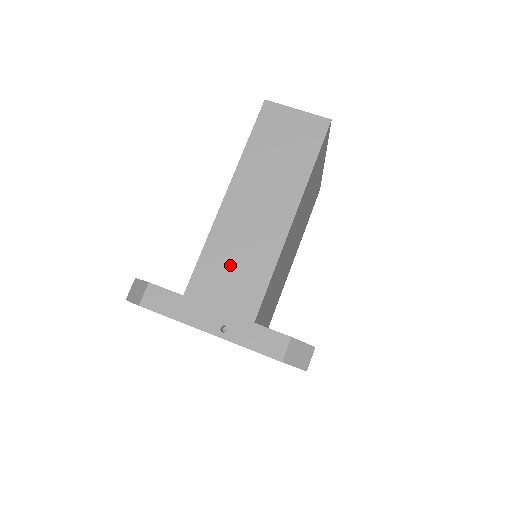
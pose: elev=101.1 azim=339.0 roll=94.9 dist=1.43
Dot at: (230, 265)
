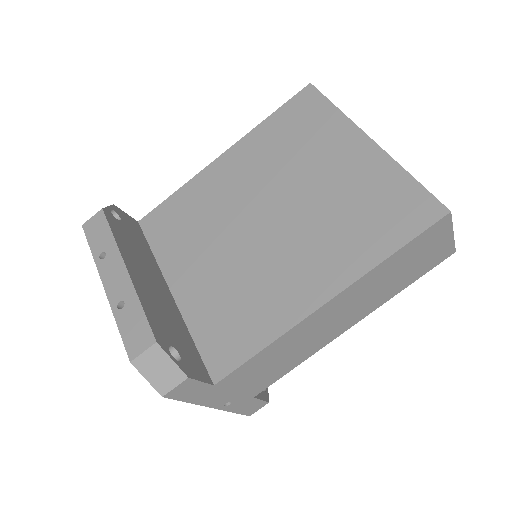
Dot at: (273, 362)
